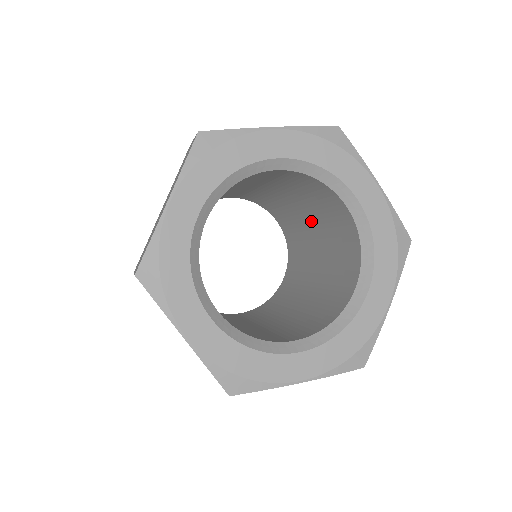
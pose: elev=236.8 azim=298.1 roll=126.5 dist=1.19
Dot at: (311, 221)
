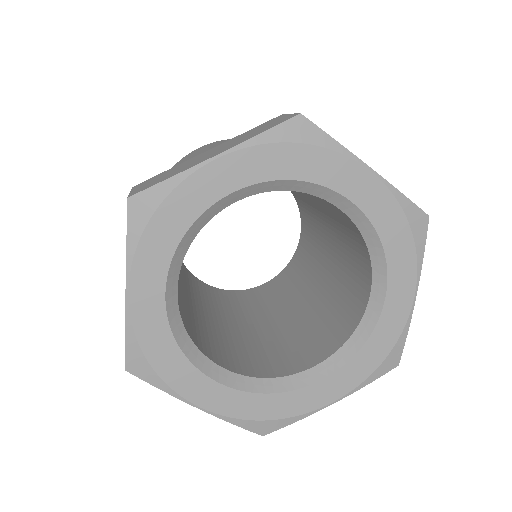
Dot at: (329, 265)
